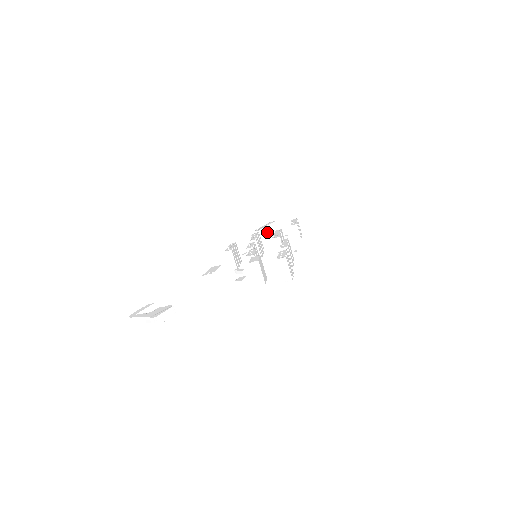
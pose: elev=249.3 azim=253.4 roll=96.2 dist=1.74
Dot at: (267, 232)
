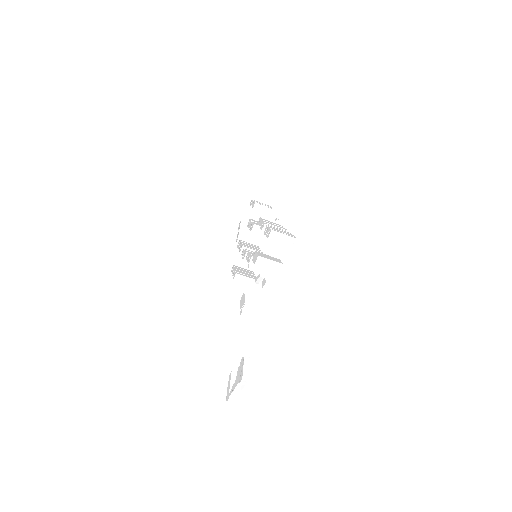
Dot at: (245, 233)
